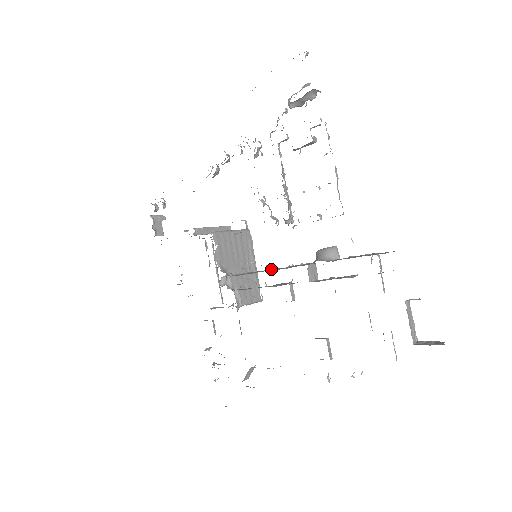
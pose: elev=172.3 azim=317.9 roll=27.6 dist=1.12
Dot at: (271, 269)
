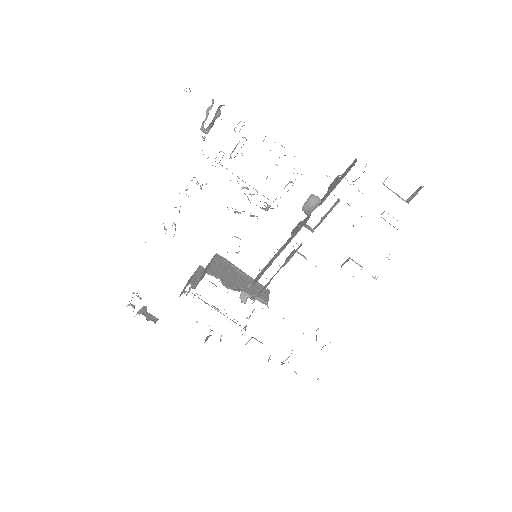
Dot at: (278, 251)
